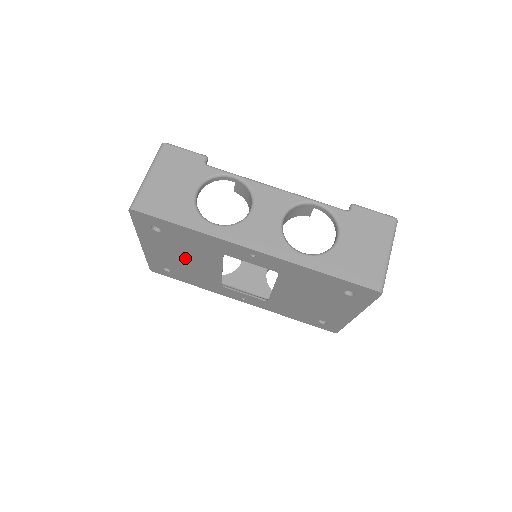
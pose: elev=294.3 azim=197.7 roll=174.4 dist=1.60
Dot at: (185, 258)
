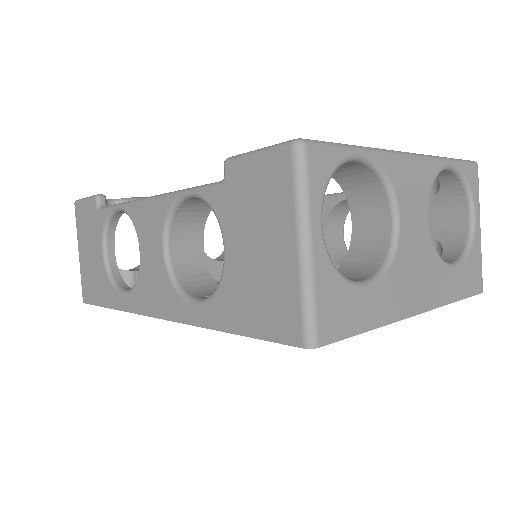
Dot at: occluded
